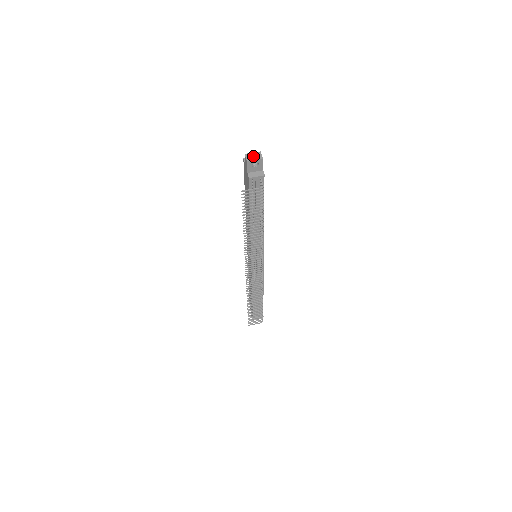
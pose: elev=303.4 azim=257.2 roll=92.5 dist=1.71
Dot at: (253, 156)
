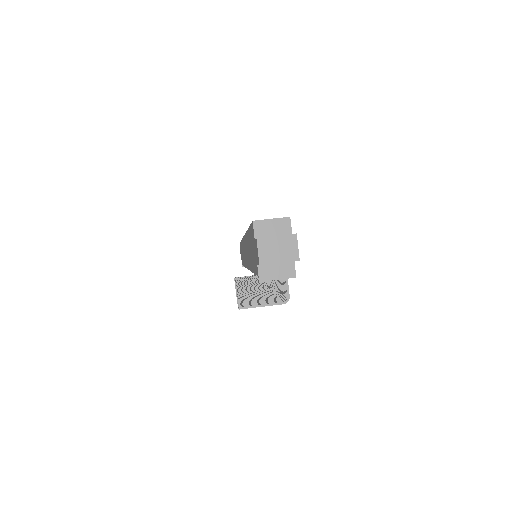
Dot at: (276, 249)
